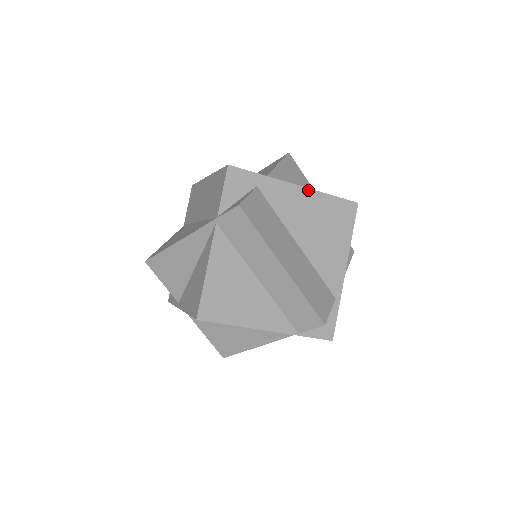
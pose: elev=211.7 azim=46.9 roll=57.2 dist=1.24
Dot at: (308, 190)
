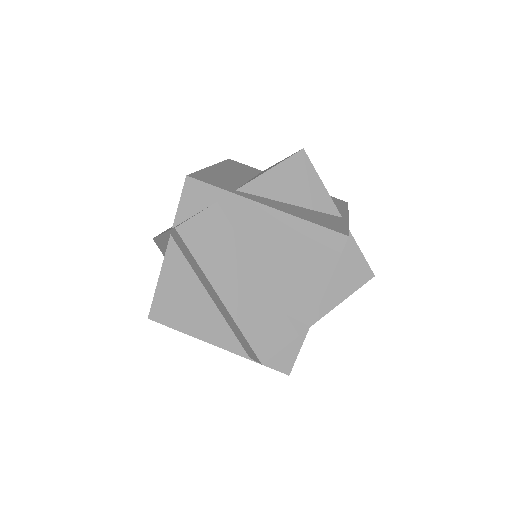
Dot at: (280, 213)
